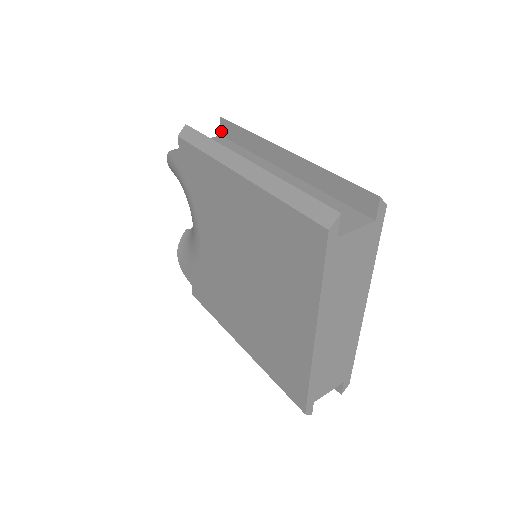
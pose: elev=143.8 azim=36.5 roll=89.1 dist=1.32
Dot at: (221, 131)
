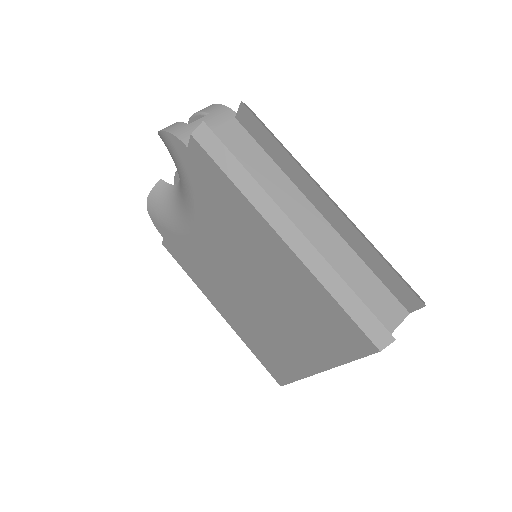
Dot at: (238, 115)
